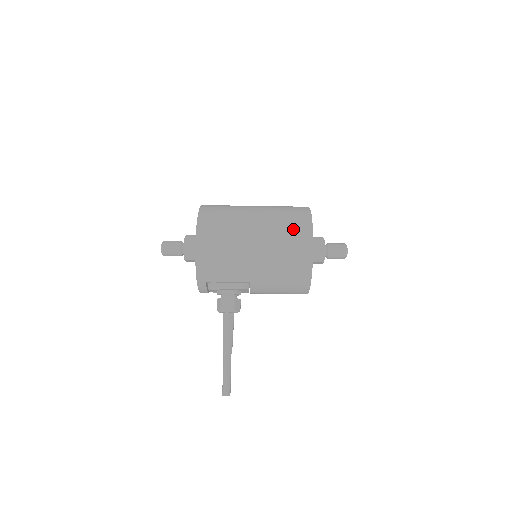
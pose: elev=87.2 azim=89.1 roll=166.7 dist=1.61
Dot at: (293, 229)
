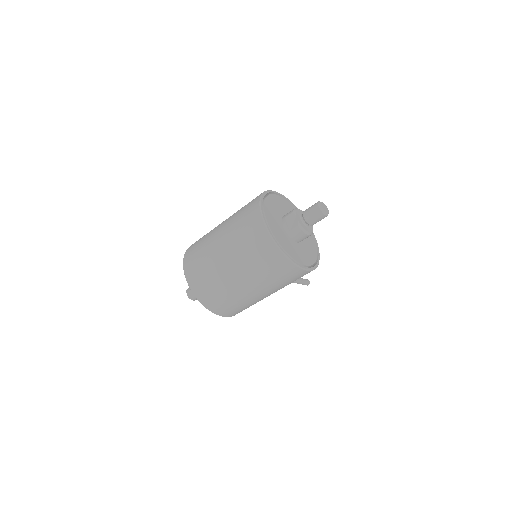
Dot at: (284, 276)
